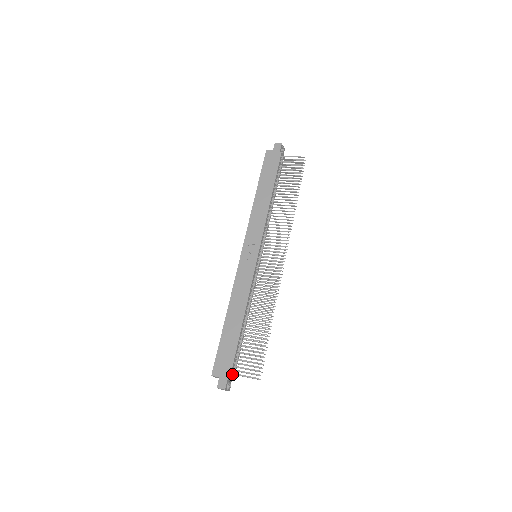
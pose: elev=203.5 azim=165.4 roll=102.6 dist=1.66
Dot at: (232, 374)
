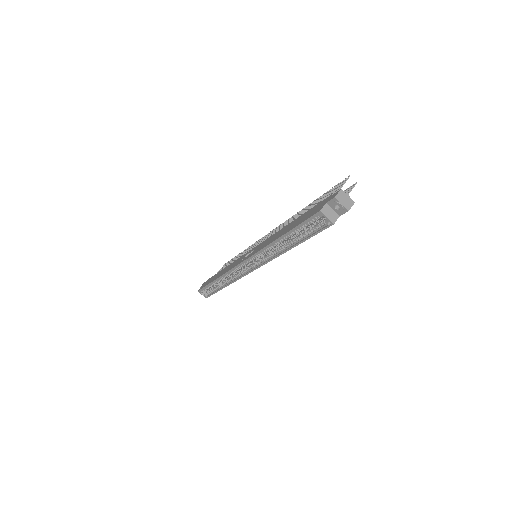
Dot at: occluded
